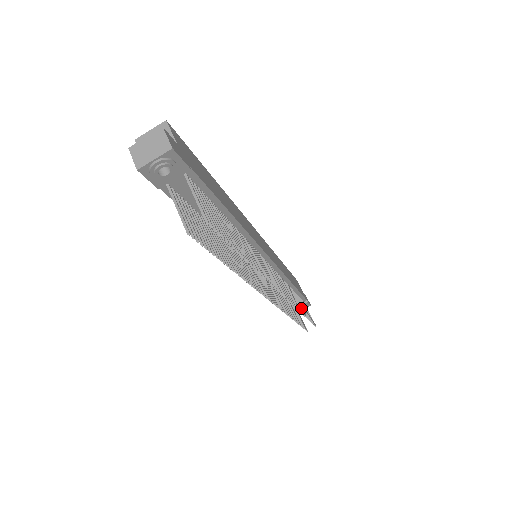
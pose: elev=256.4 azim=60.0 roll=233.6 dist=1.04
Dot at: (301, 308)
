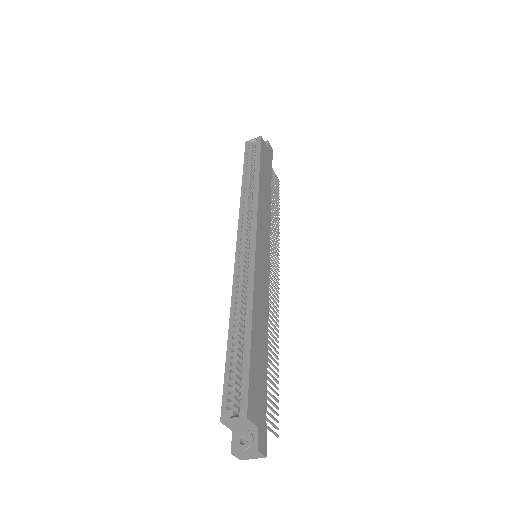
Dot at: (276, 211)
